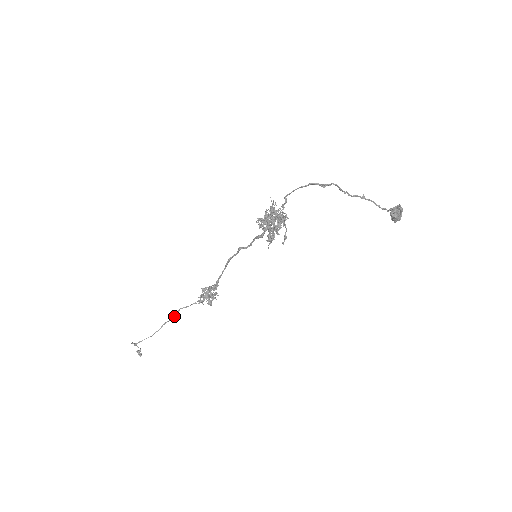
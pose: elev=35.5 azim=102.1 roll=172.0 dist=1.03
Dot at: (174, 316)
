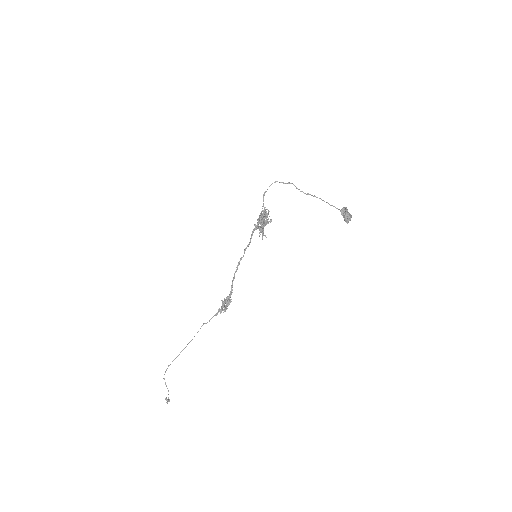
Dot at: occluded
